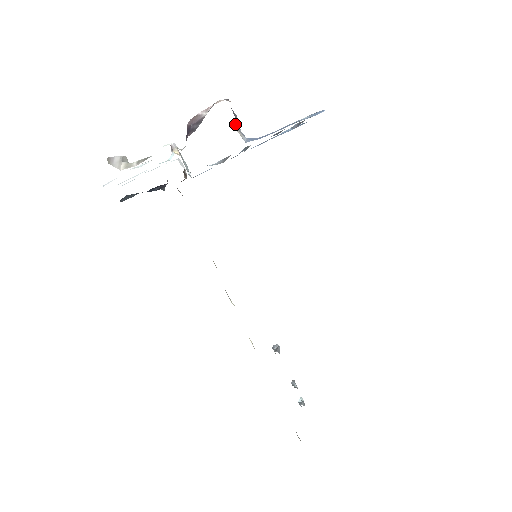
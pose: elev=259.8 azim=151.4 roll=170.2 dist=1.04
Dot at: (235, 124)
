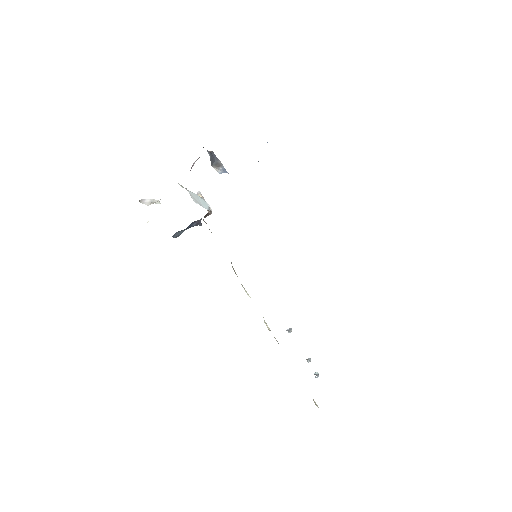
Dot at: (214, 165)
